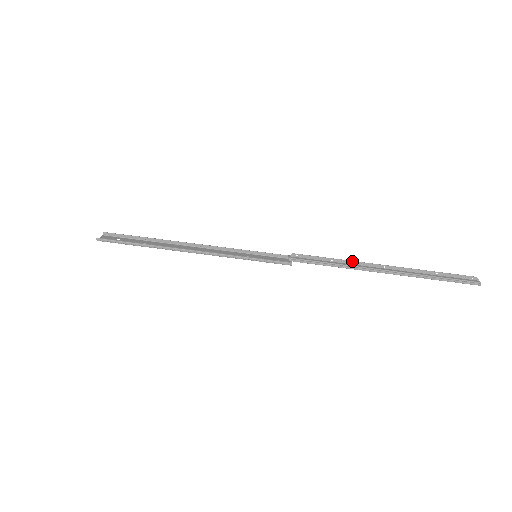
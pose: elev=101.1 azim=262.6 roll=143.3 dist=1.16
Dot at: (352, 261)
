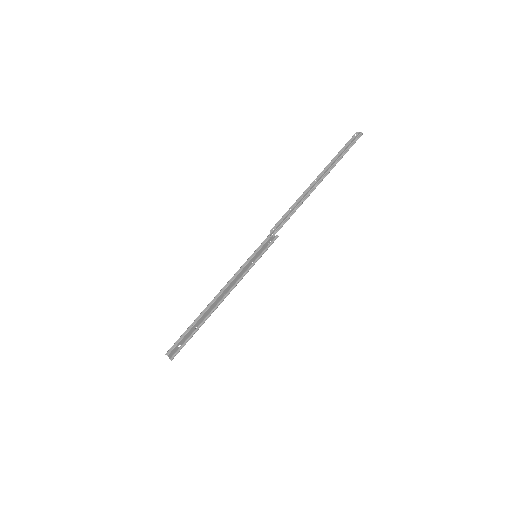
Dot at: (299, 197)
